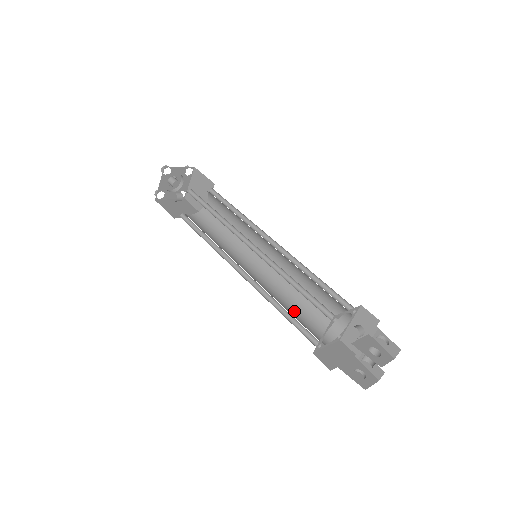
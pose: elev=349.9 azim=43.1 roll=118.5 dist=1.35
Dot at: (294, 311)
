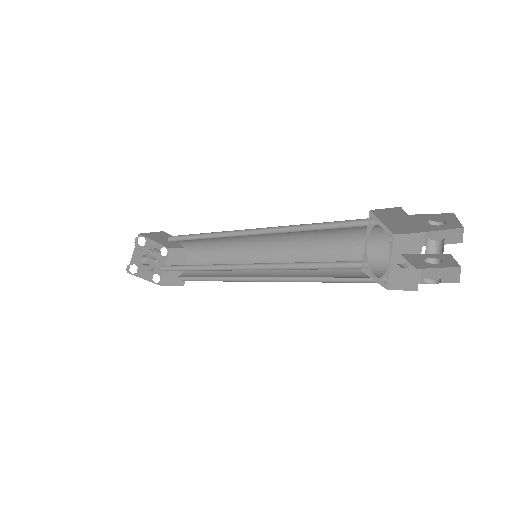
Dot at: occluded
